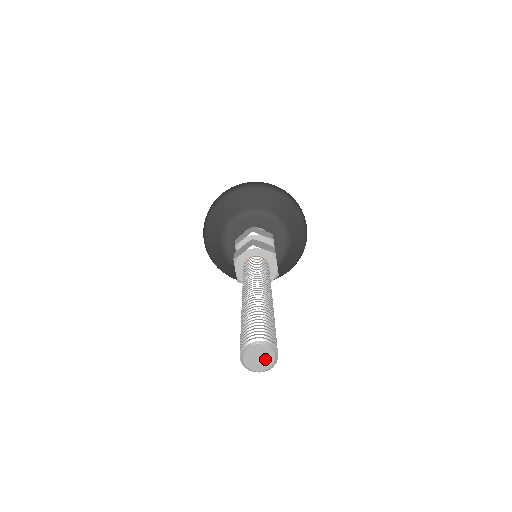
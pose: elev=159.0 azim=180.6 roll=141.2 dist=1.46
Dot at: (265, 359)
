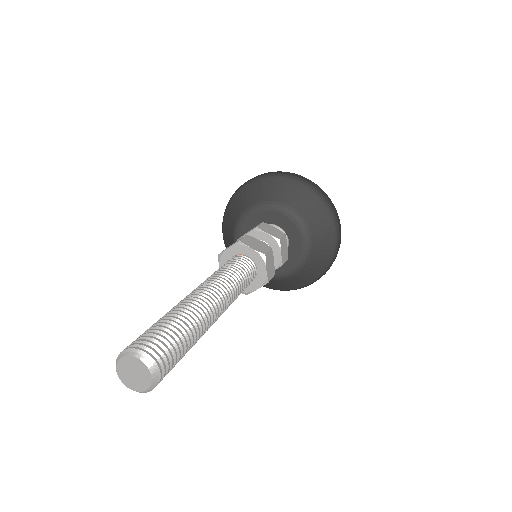
Dot at: (141, 377)
